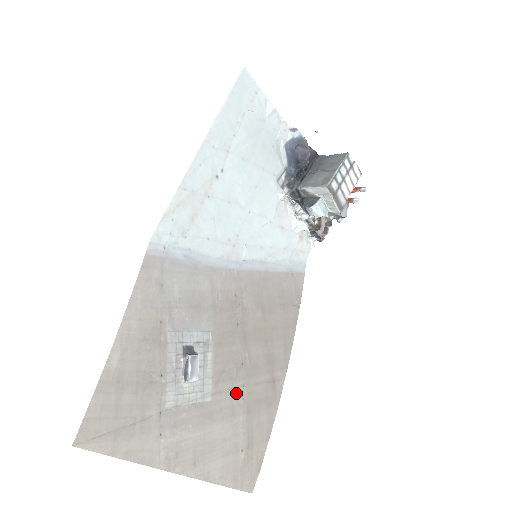
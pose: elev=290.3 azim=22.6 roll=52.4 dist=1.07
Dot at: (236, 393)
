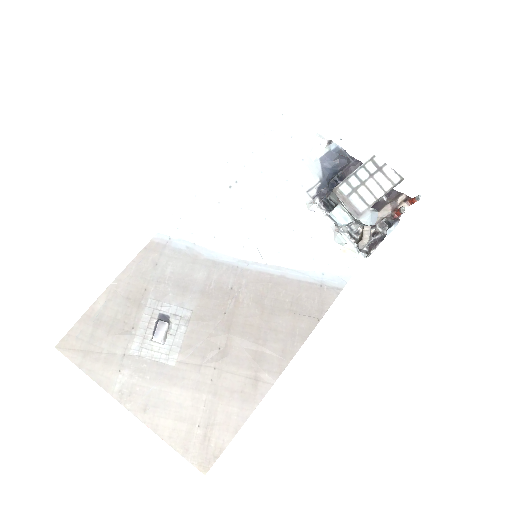
Dot at: (204, 371)
